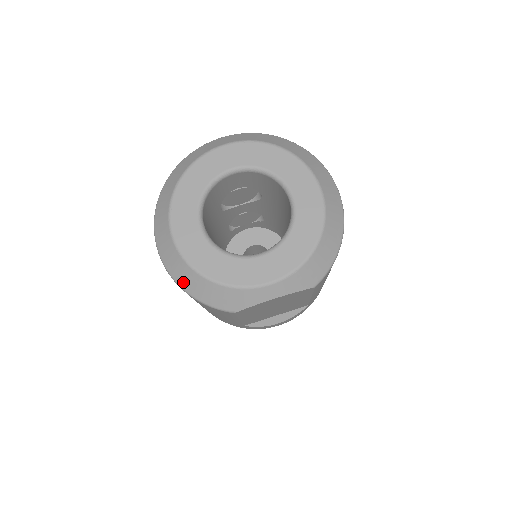
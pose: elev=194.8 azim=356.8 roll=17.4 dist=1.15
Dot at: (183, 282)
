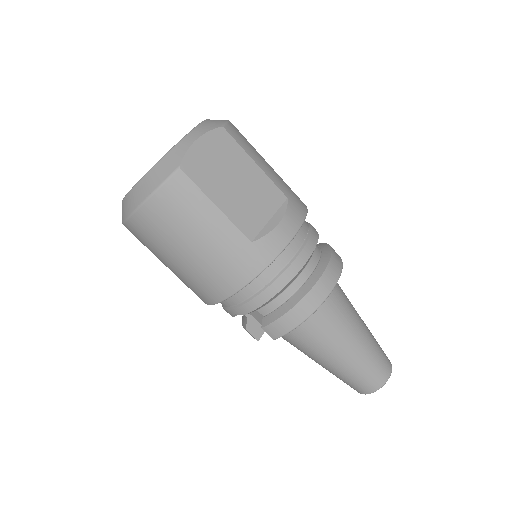
Dot at: (141, 197)
